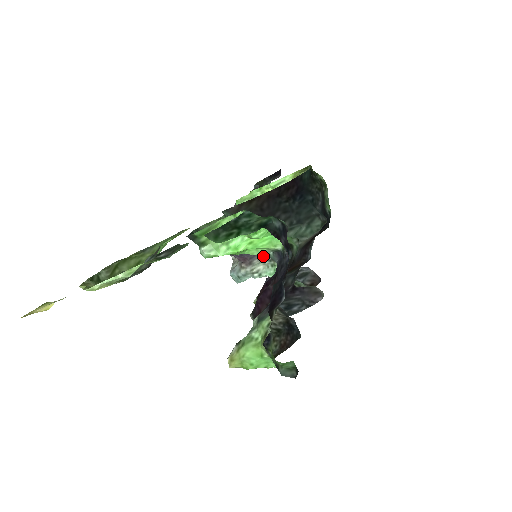
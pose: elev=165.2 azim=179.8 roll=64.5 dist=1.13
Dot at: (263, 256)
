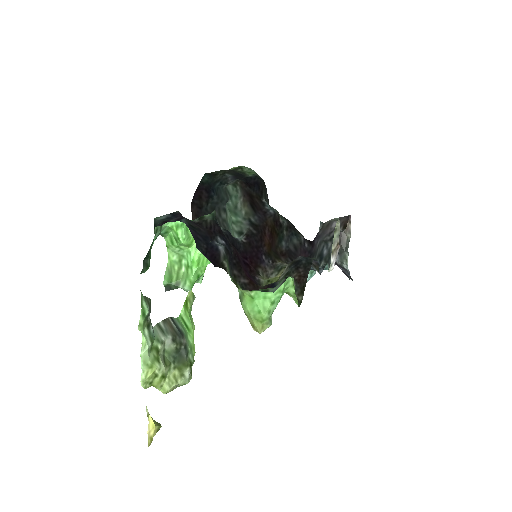
Dot at: occluded
